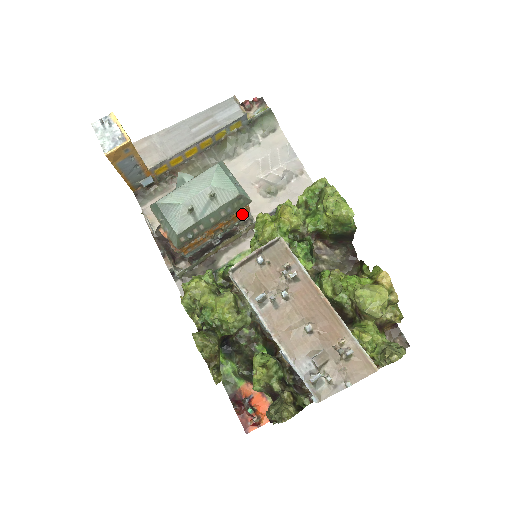
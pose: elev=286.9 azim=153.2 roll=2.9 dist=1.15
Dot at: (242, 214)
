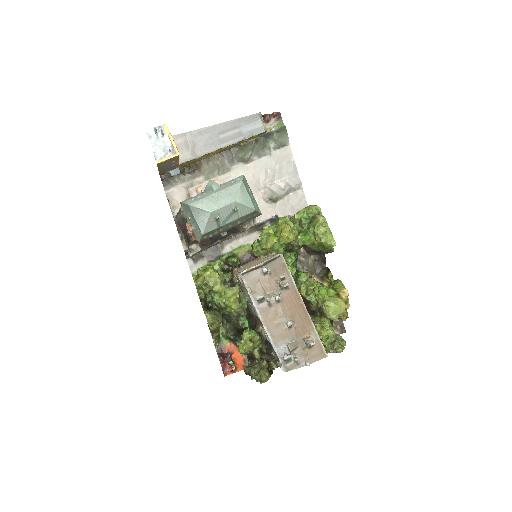
Dot at: occluded
